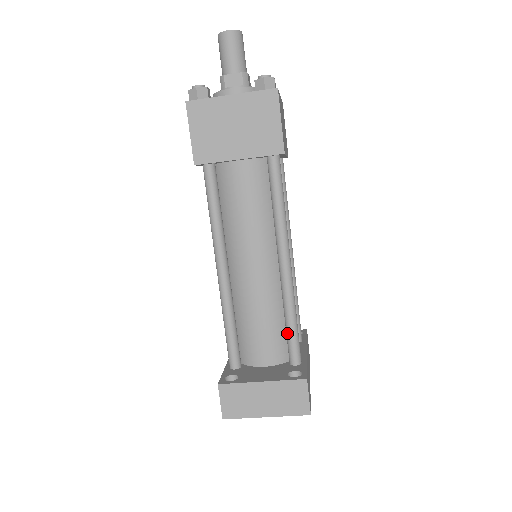
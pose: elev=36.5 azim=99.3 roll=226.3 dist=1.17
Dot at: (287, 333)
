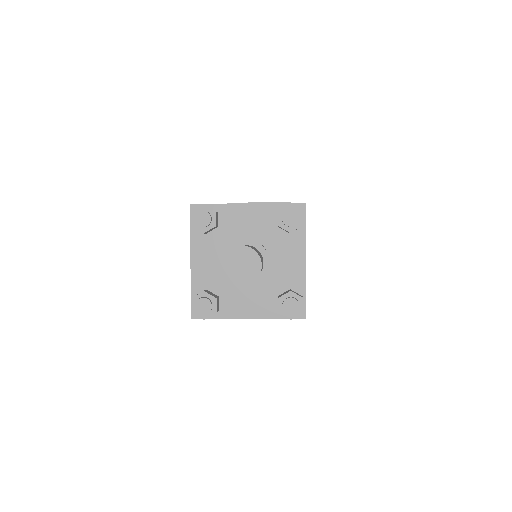
Dot at: occluded
